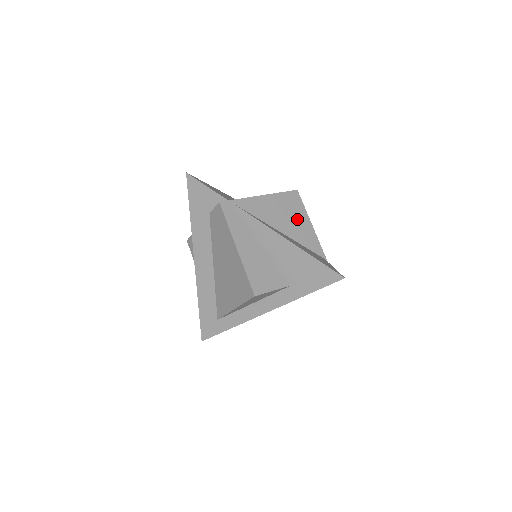
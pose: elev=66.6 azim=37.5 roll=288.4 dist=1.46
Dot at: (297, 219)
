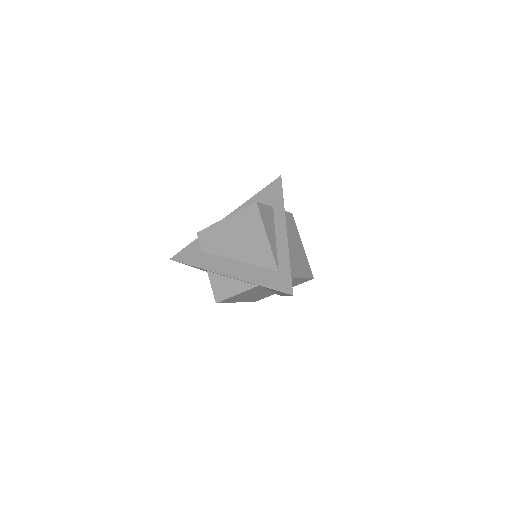
Dot at: occluded
